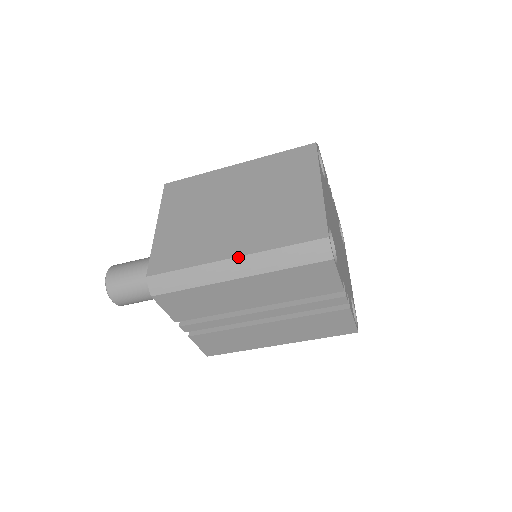
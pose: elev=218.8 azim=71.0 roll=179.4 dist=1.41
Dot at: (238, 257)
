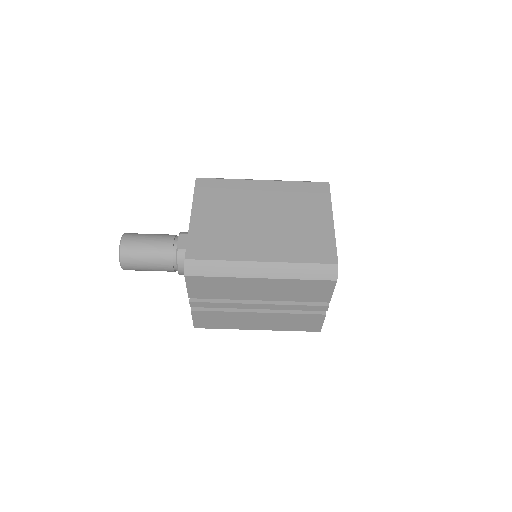
Dot at: (266, 262)
